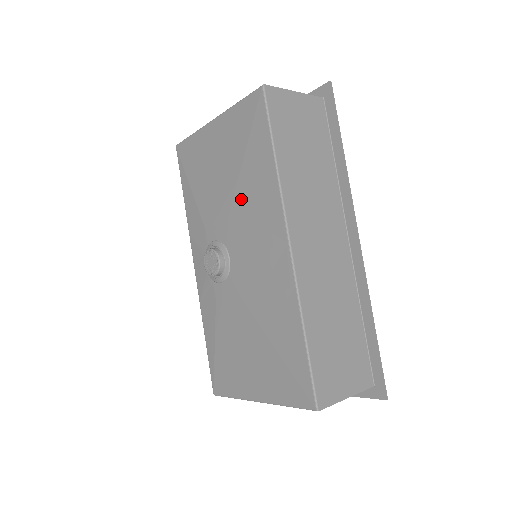
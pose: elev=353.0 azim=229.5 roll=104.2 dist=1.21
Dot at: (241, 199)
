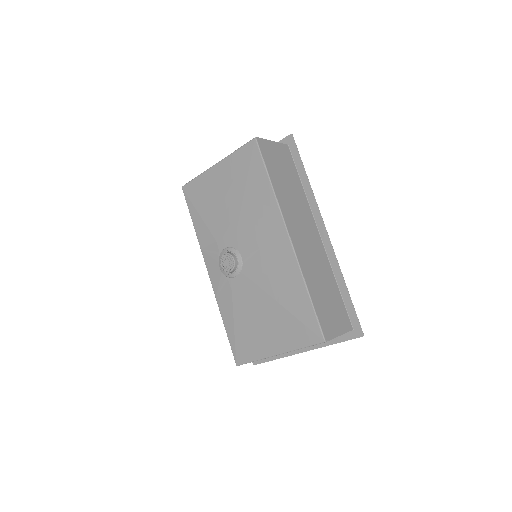
Dot at: (246, 214)
